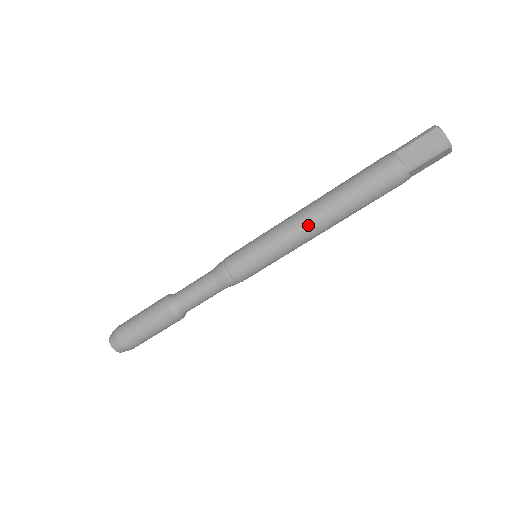
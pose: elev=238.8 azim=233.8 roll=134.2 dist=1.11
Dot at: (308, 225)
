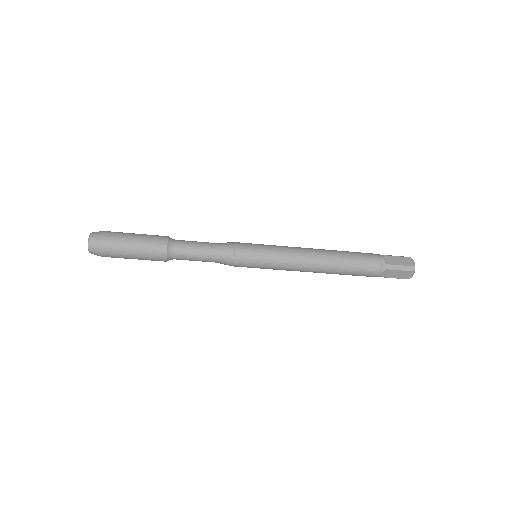
Dot at: (310, 256)
